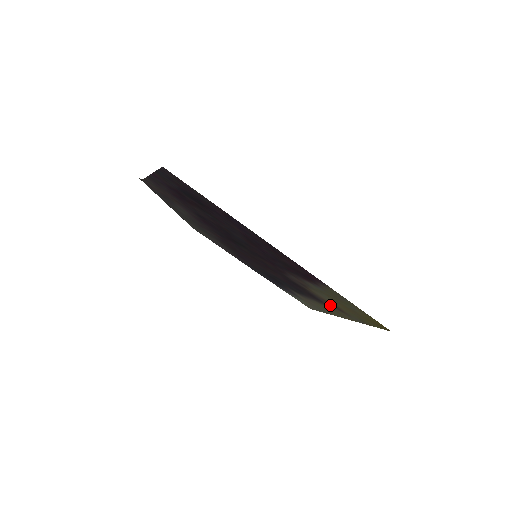
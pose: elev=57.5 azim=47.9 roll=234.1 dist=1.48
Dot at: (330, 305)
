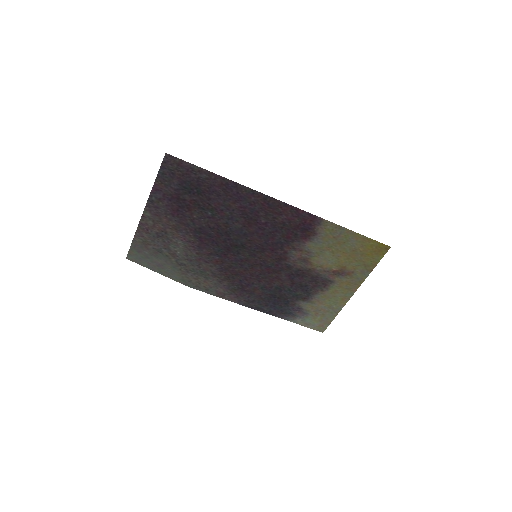
Dot at: (335, 277)
